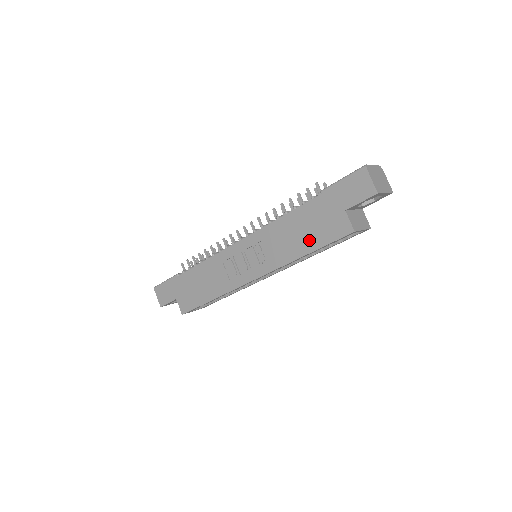
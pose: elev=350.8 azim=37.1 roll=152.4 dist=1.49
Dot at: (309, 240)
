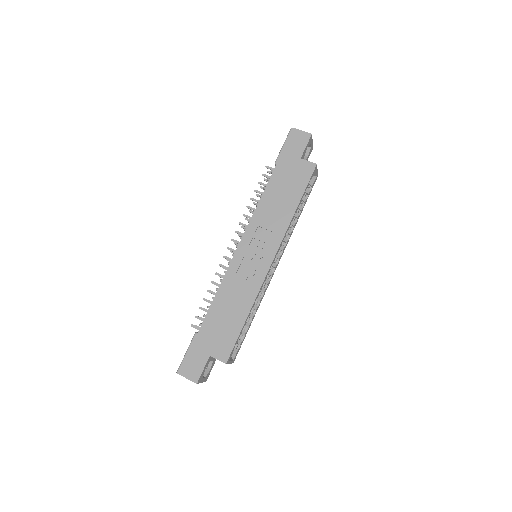
Dot at: (292, 195)
